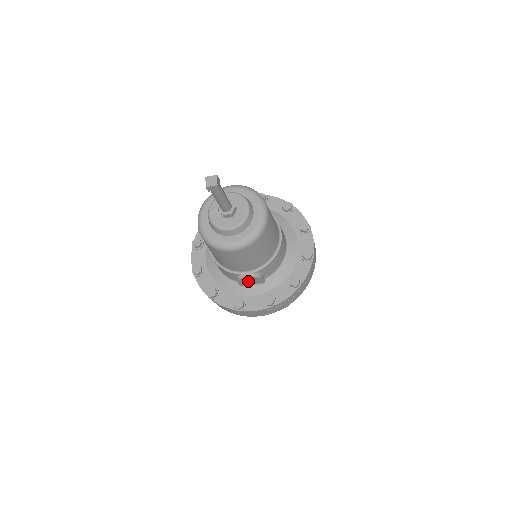
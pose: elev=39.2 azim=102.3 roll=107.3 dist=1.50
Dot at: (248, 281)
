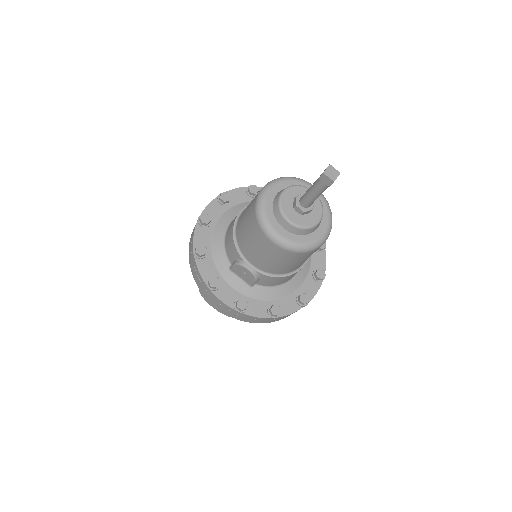
Dot at: (242, 272)
